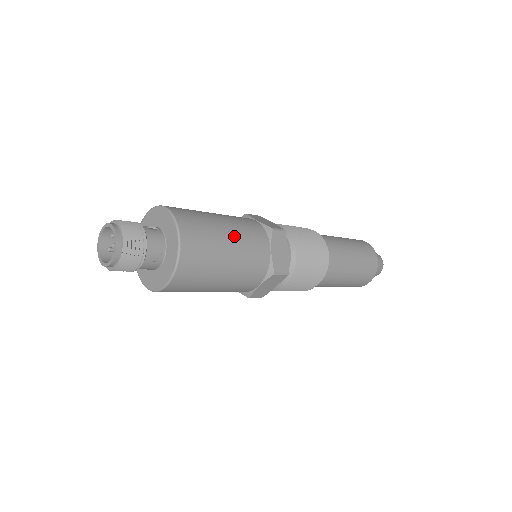
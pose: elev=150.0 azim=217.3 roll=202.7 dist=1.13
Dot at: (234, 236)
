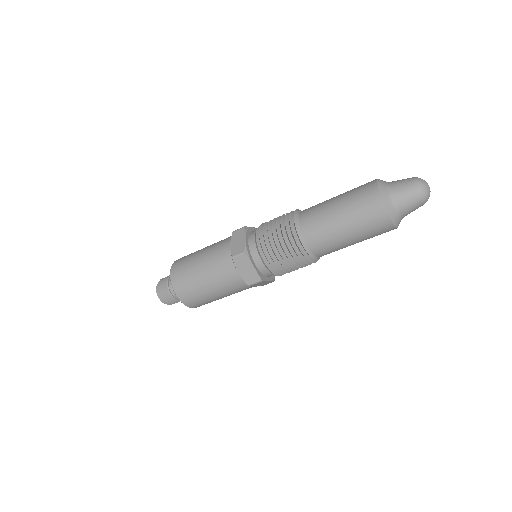
Dot at: (207, 276)
